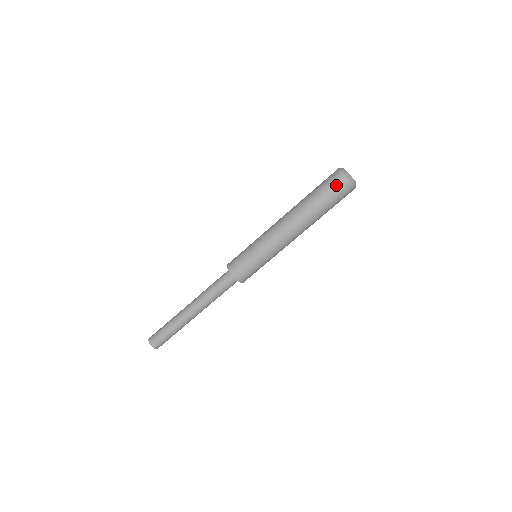
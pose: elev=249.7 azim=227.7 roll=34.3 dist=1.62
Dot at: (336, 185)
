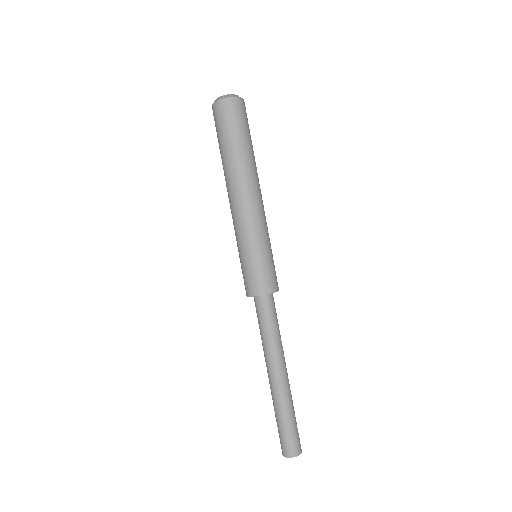
Dot at: (223, 116)
